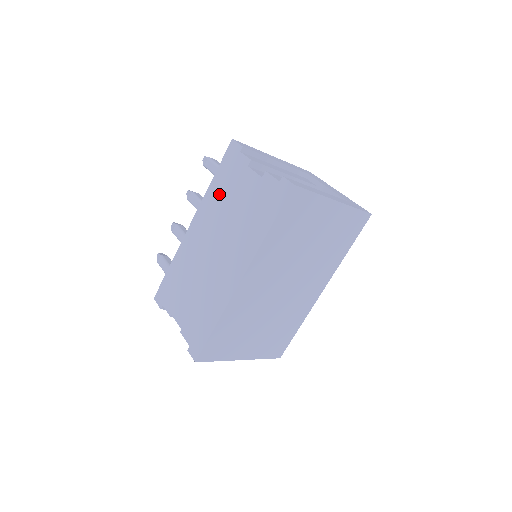
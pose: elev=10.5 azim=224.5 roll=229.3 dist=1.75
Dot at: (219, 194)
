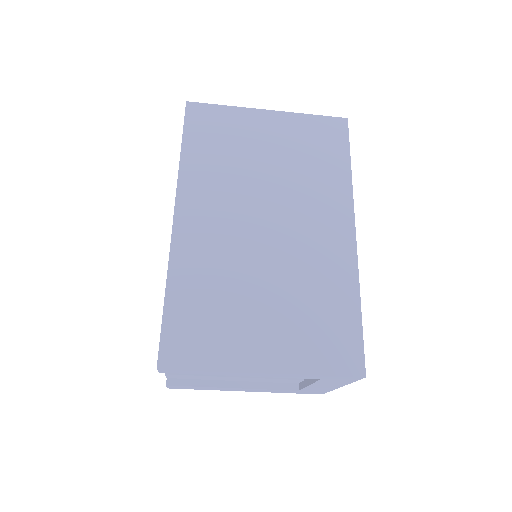
Dot at: occluded
